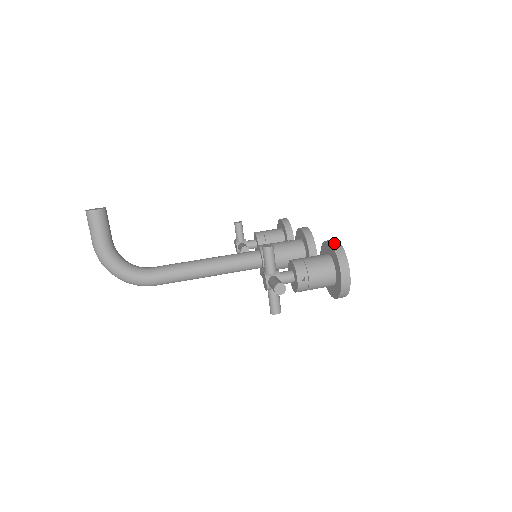
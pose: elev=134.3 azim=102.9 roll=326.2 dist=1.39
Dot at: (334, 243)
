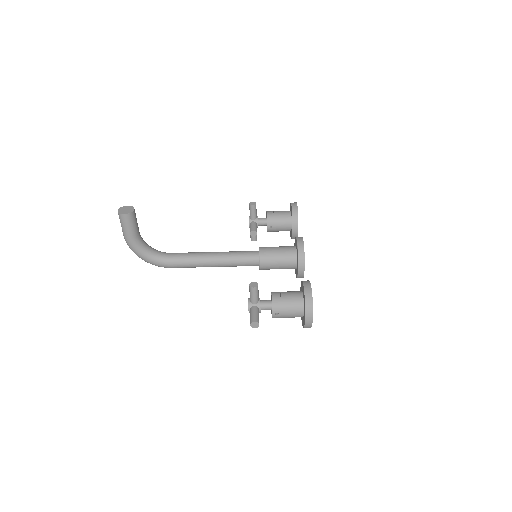
Dot at: (307, 292)
